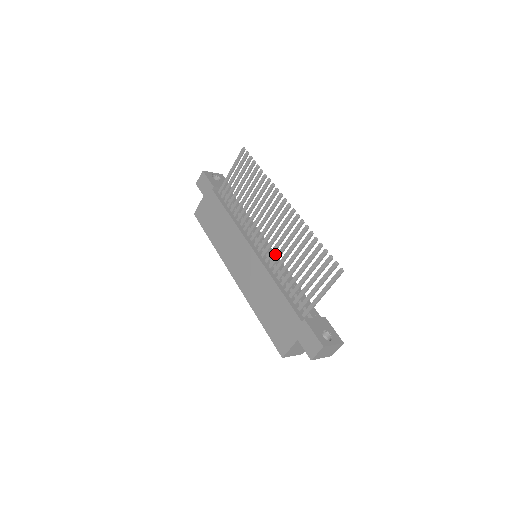
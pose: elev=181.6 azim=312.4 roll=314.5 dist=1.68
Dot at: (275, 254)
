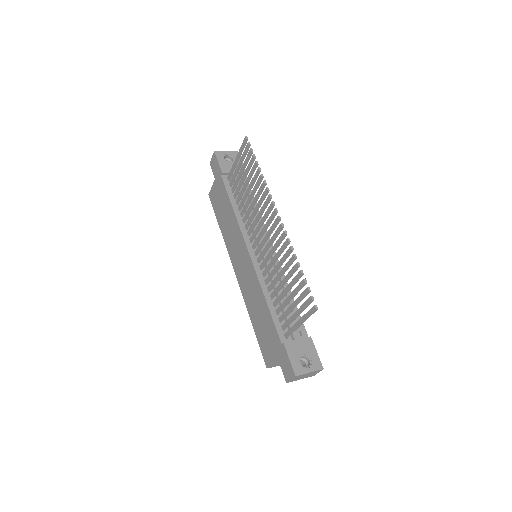
Dot at: occluded
